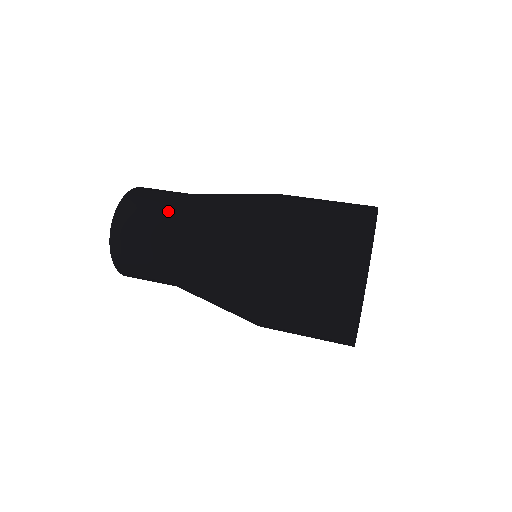
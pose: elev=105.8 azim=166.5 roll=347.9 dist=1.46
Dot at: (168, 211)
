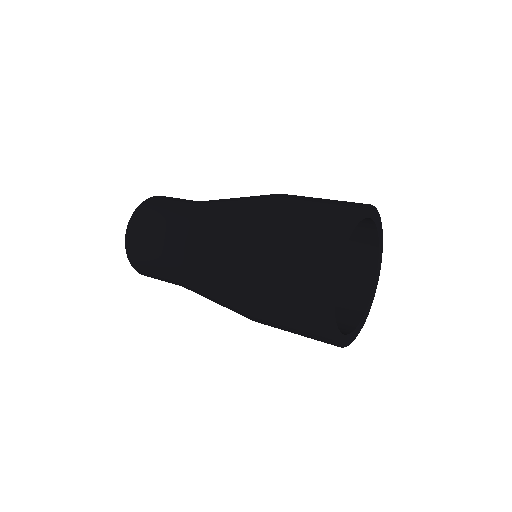
Dot at: (163, 233)
